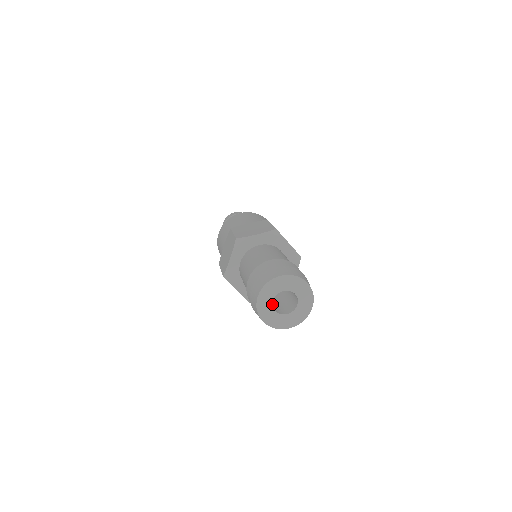
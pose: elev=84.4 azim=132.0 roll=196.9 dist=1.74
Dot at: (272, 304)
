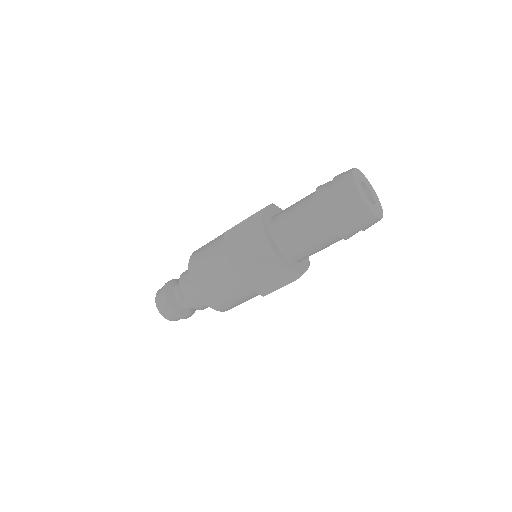
Dot at: (364, 194)
